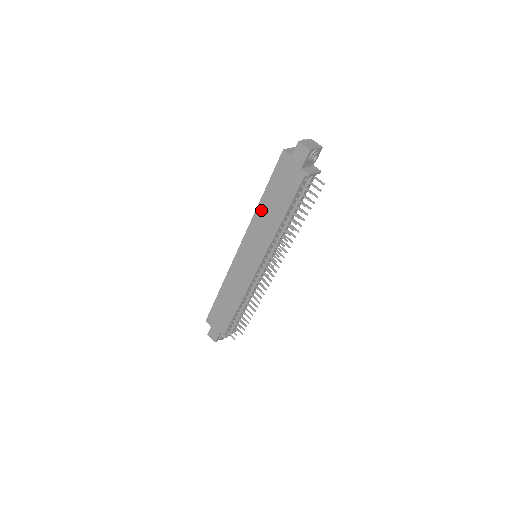
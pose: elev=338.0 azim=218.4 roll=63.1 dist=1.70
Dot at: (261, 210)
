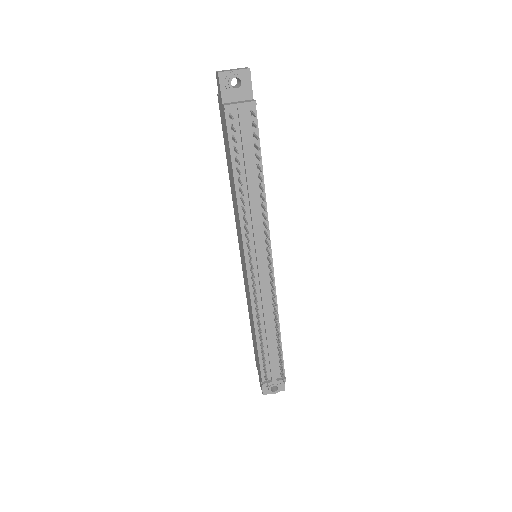
Dot at: (231, 185)
